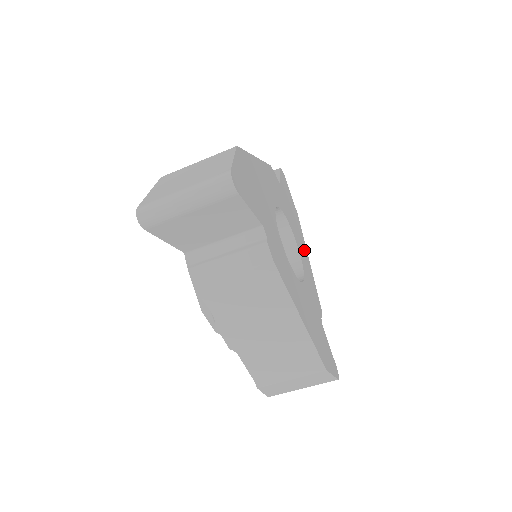
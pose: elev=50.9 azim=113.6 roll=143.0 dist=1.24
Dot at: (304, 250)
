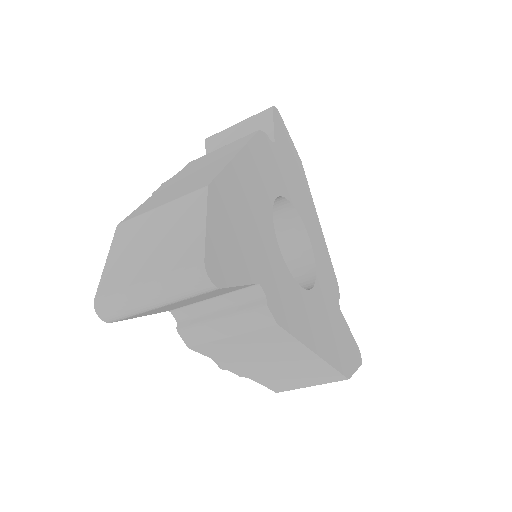
Dot at: (313, 216)
